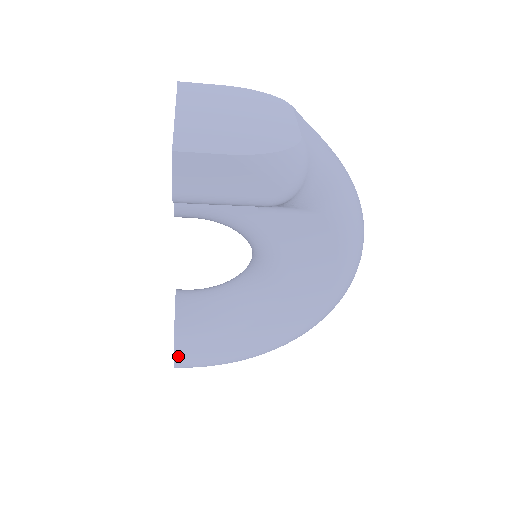
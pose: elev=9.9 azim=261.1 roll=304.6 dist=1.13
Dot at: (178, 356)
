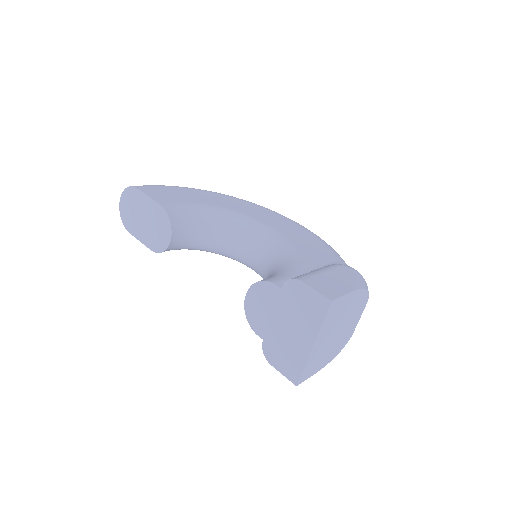
Dot at: occluded
